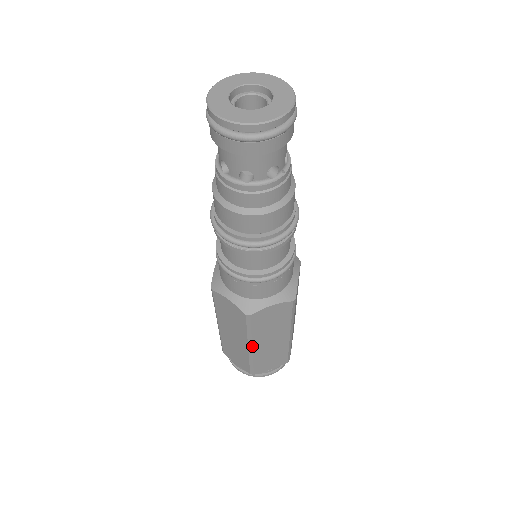
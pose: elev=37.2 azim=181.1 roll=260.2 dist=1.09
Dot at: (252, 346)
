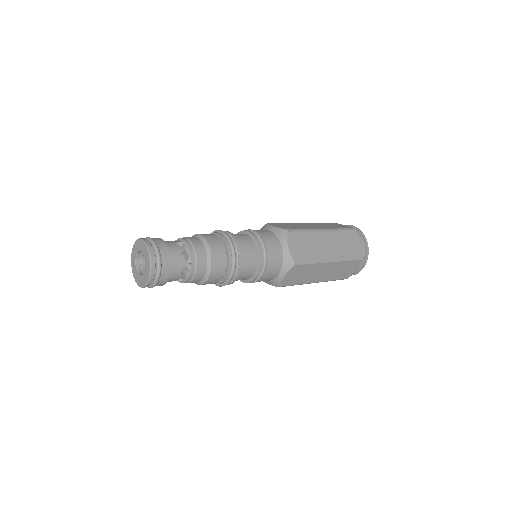
Dot at: (314, 282)
